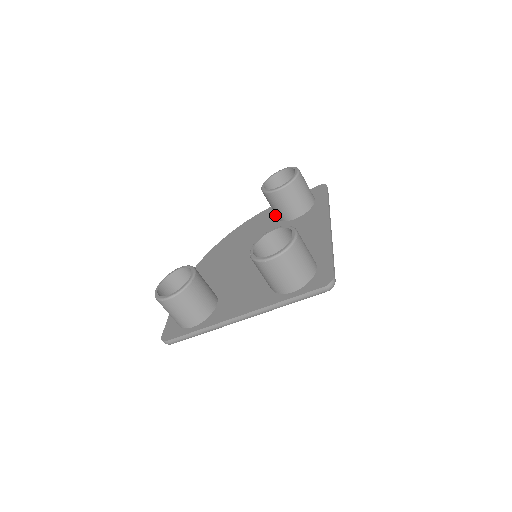
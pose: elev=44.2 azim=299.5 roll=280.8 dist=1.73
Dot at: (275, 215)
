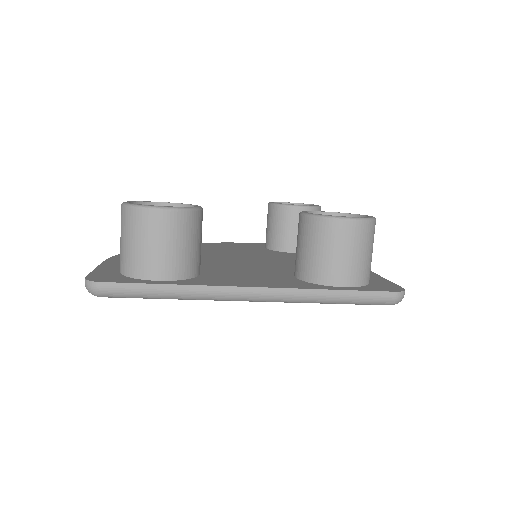
Dot at: (262, 246)
